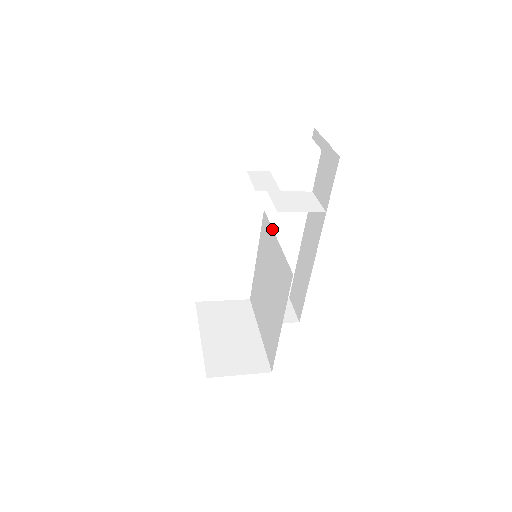
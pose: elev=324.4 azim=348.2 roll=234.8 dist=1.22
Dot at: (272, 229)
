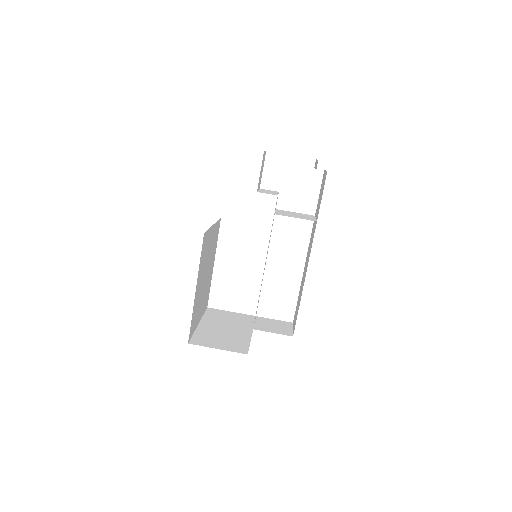
Dot at: occluded
